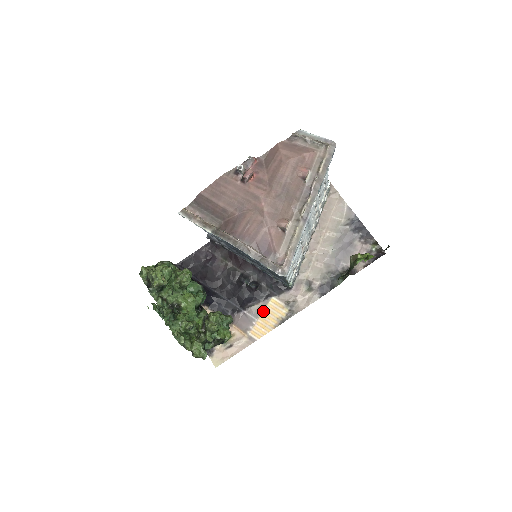
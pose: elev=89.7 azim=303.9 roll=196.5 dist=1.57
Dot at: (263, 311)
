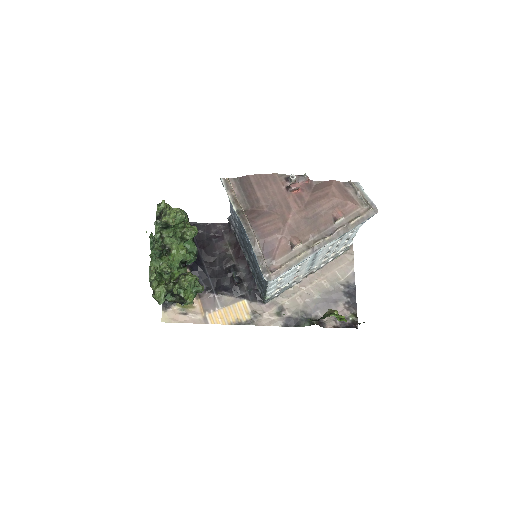
Dot at: (230, 305)
